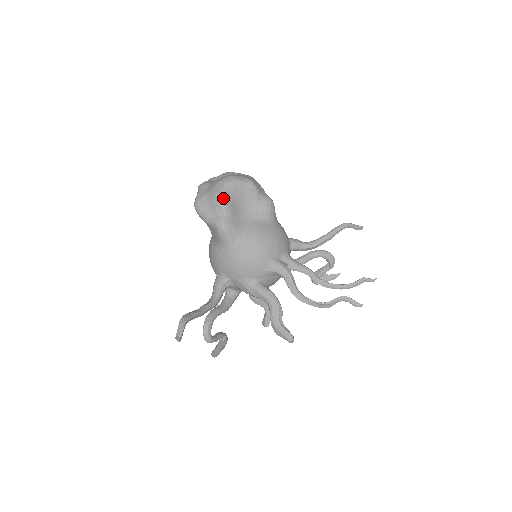
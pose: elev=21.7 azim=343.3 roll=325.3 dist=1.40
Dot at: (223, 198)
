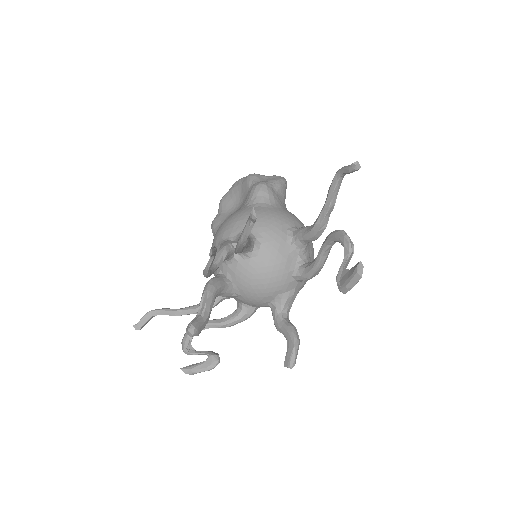
Dot at: (222, 199)
